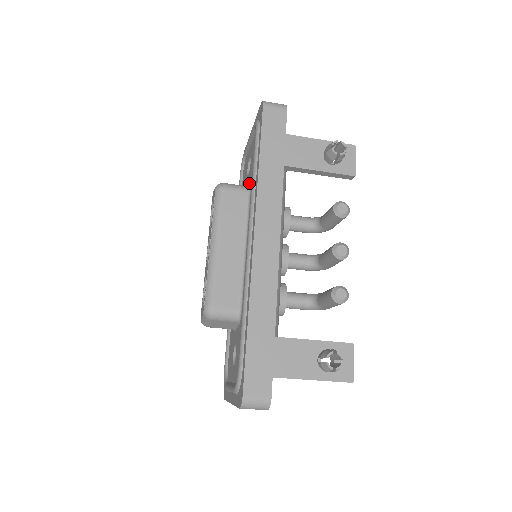
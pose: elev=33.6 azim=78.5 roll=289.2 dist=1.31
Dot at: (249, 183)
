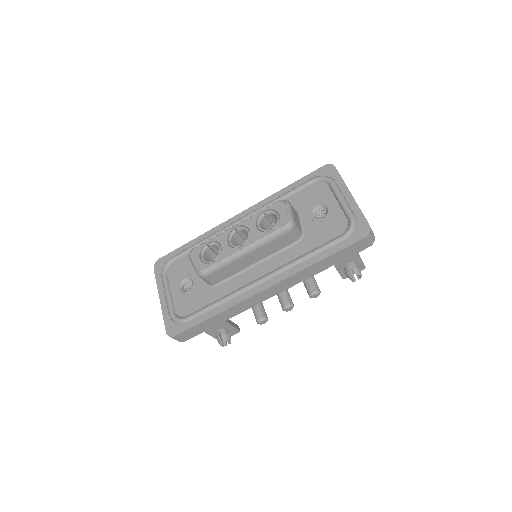
Dot at: (305, 229)
